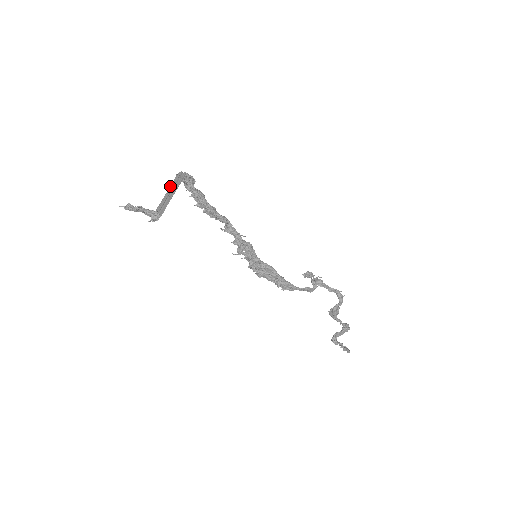
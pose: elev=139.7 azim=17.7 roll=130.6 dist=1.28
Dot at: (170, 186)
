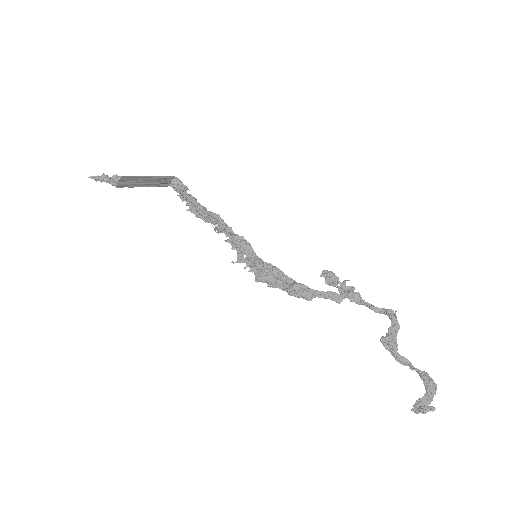
Dot at: (156, 184)
